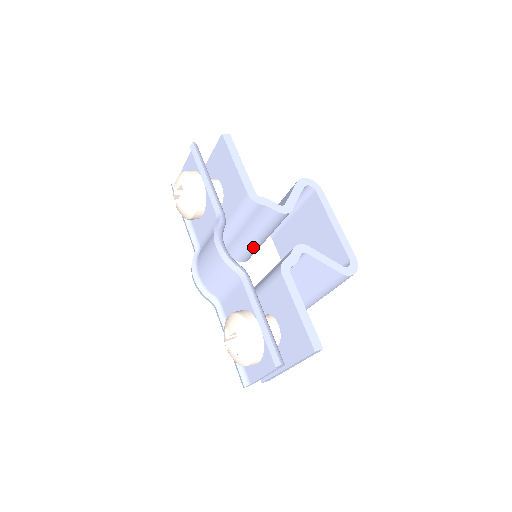
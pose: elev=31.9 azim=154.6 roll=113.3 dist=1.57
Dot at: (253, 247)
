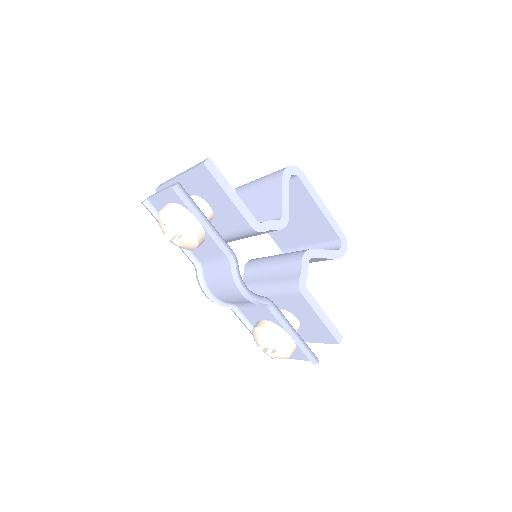
Dot at: occluded
